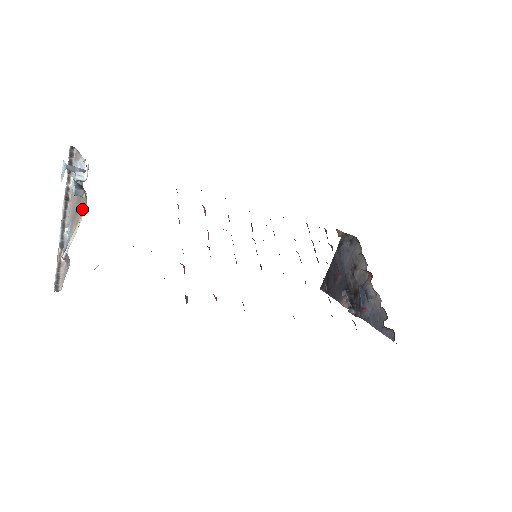
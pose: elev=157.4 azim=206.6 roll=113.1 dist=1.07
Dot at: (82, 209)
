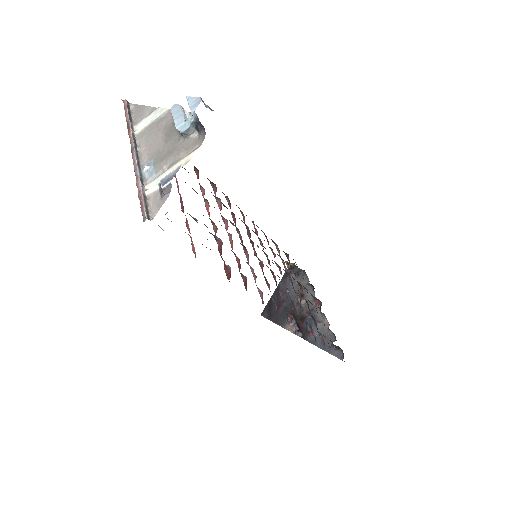
Dot at: (188, 147)
